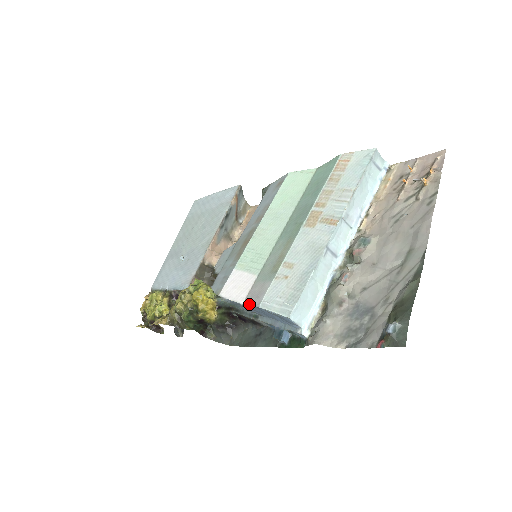
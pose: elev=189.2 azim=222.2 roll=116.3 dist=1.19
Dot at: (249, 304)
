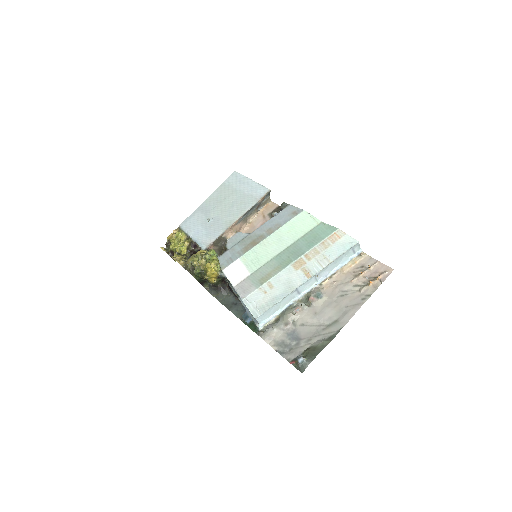
Dot at: (237, 292)
